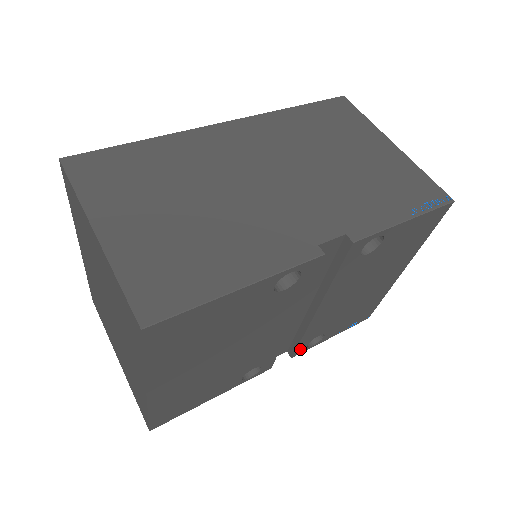
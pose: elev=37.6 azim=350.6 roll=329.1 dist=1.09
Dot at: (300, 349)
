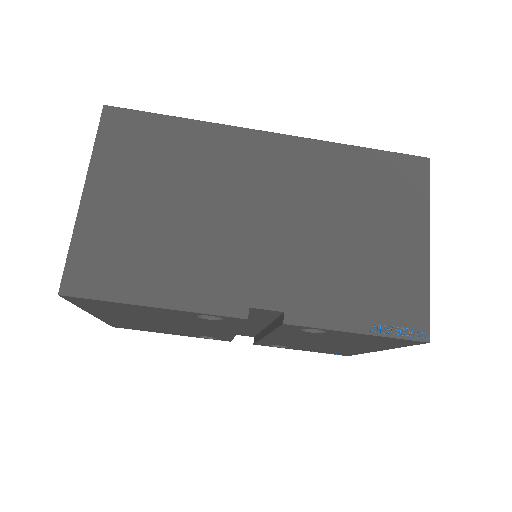
Dot at: (262, 344)
